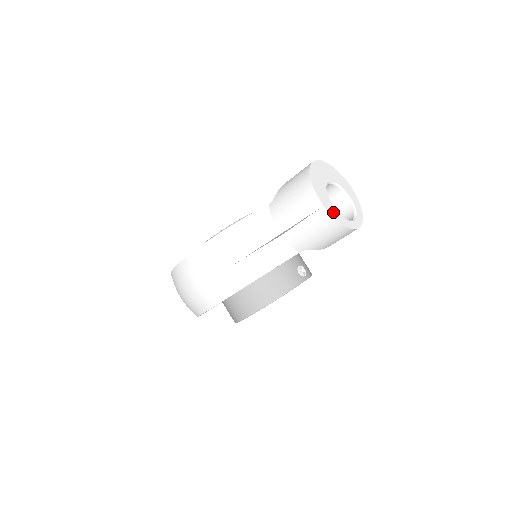
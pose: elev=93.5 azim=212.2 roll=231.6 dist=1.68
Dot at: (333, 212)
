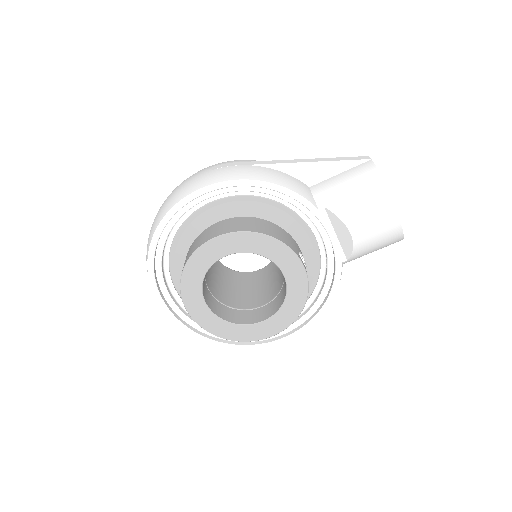
Dot at: occluded
